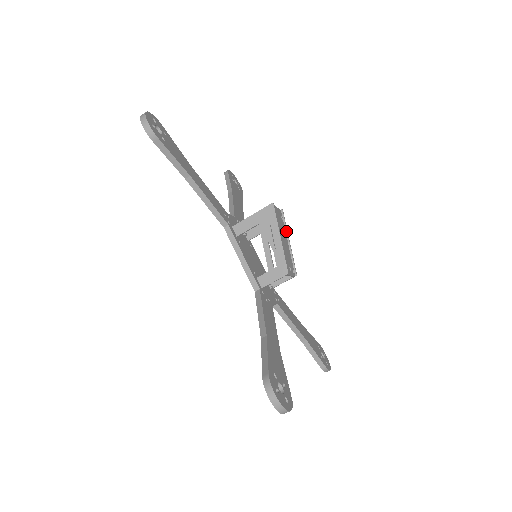
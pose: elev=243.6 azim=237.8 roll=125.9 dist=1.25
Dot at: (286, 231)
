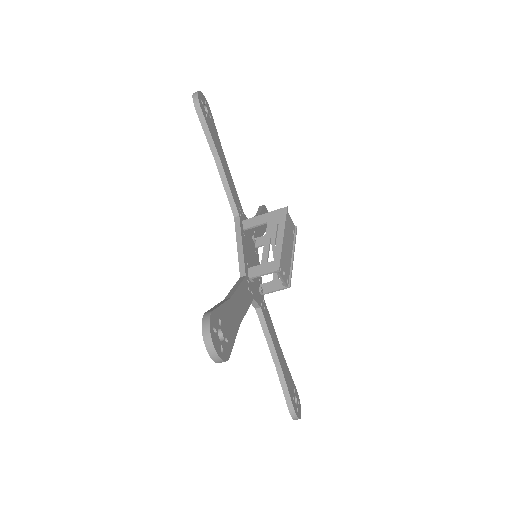
Dot at: (294, 245)
